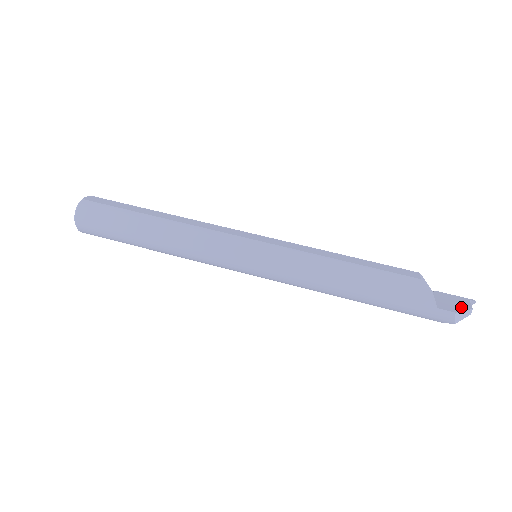
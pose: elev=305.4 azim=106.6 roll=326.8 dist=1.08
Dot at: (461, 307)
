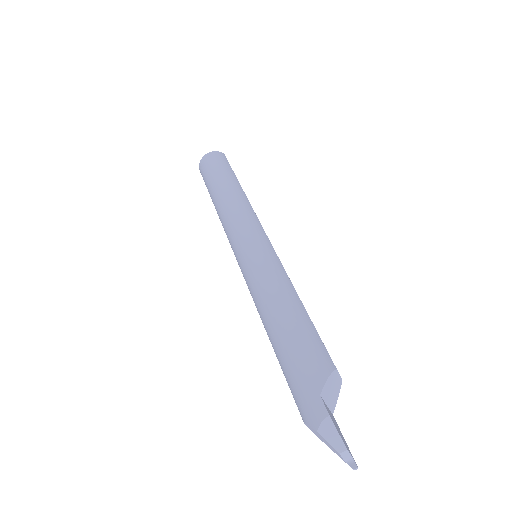
Dot at: (339, 432)
